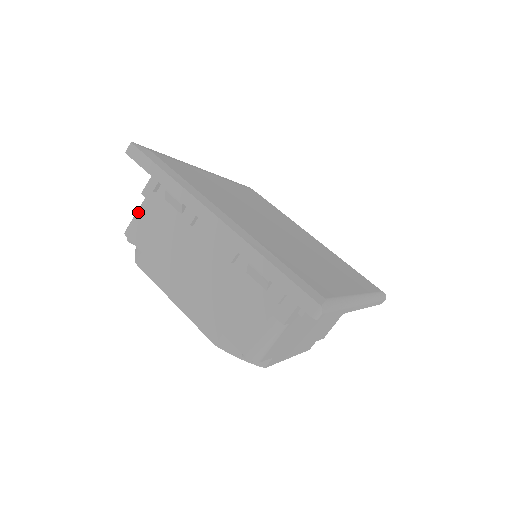
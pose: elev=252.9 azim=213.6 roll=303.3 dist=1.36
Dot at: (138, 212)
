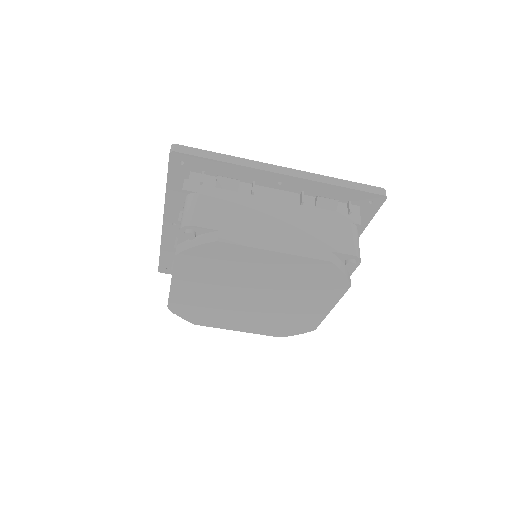
Dot at: (192, 204)
